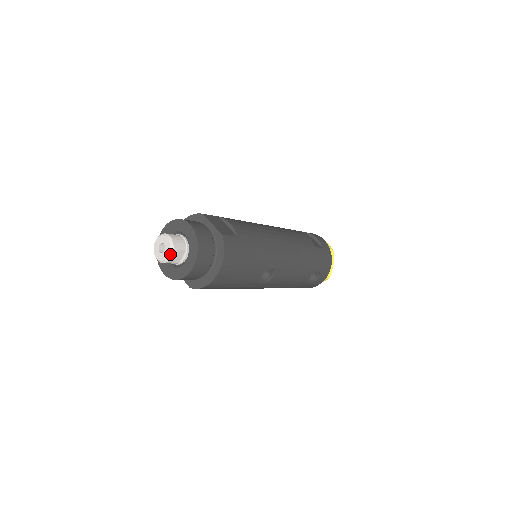
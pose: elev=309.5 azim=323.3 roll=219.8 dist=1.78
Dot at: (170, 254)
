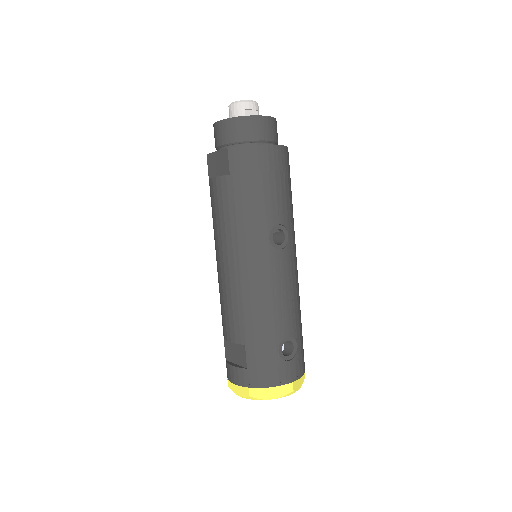
Dot at: (253, 101)
